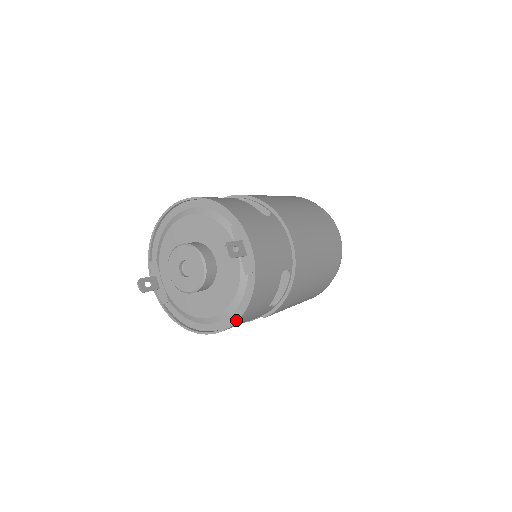
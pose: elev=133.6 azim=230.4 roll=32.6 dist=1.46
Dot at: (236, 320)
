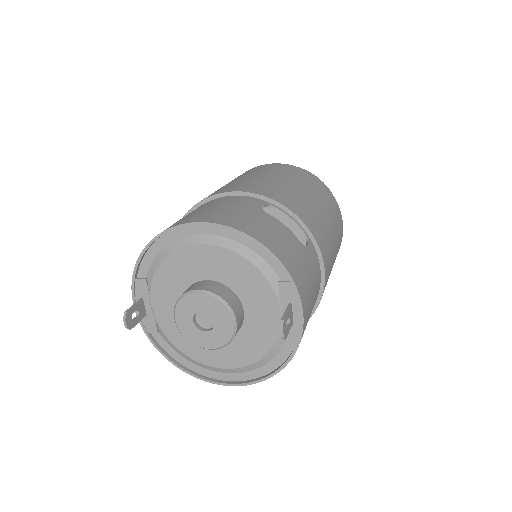
Dot at: (256, 382)
